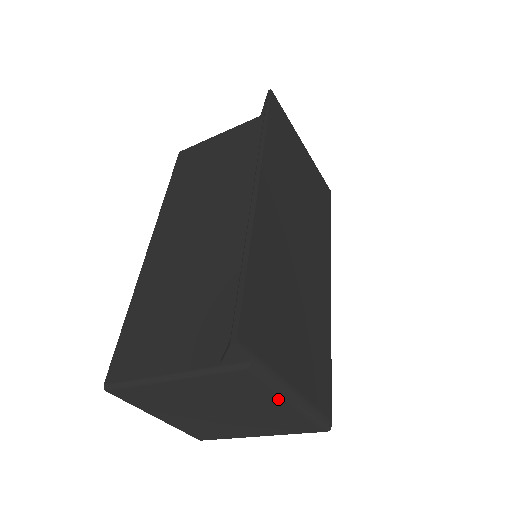
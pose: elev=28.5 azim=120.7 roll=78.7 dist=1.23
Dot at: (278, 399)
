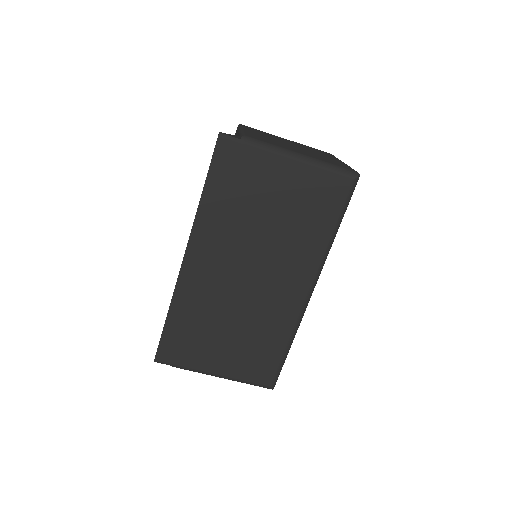
Dot at: occluded
